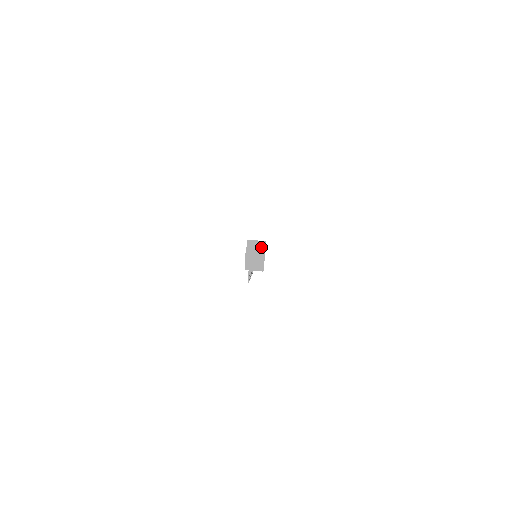
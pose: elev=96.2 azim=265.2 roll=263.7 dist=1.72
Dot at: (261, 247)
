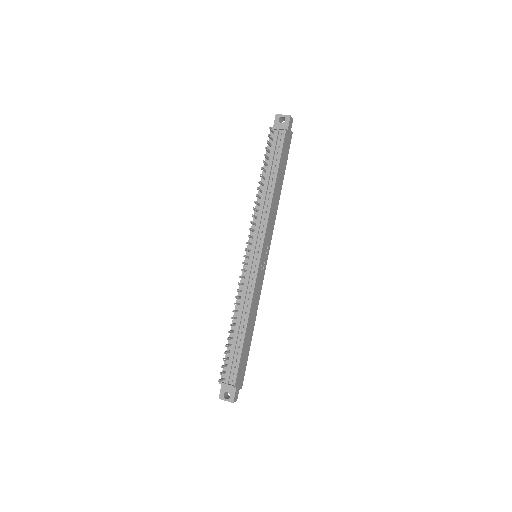
Dot at: occluded
